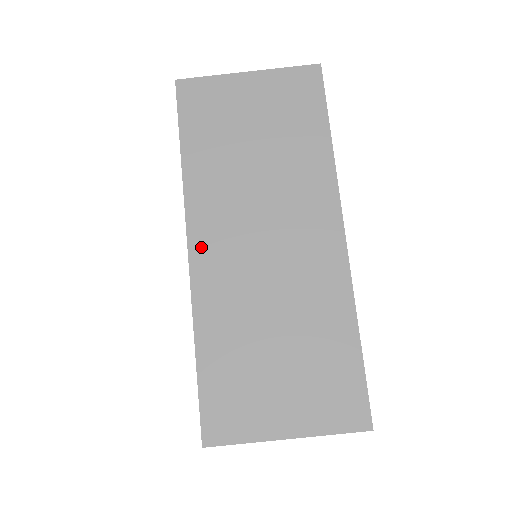
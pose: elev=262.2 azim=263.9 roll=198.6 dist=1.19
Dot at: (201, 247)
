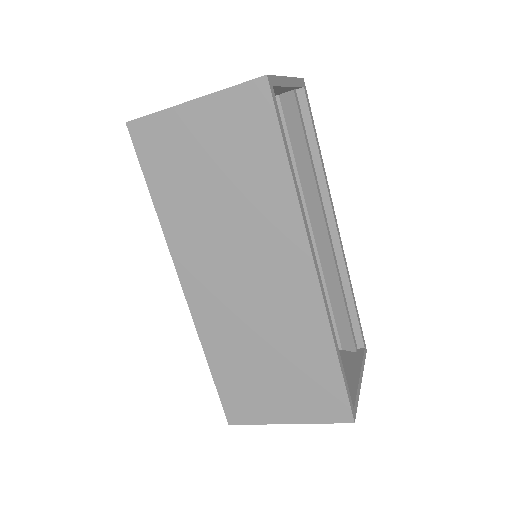
Dot at: (192, 286)
